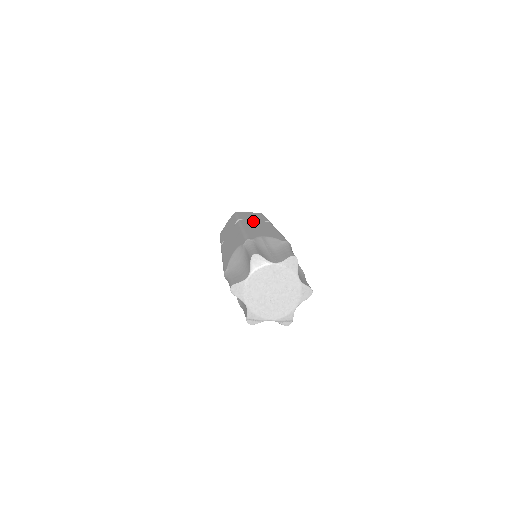
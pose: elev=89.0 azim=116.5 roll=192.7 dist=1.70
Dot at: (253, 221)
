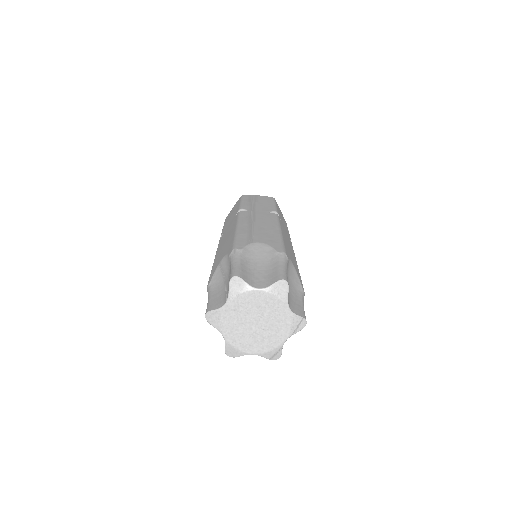
Dot at: (227, 229)
